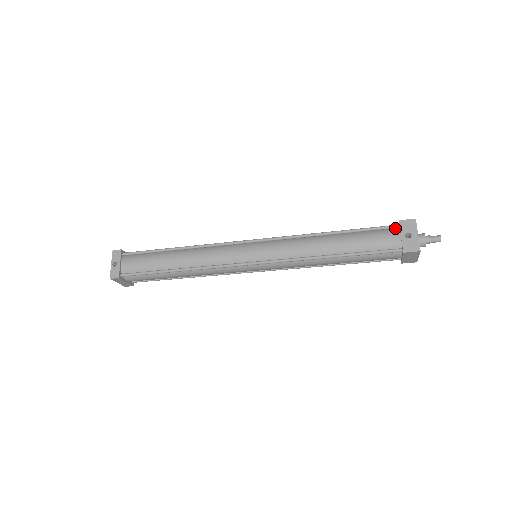
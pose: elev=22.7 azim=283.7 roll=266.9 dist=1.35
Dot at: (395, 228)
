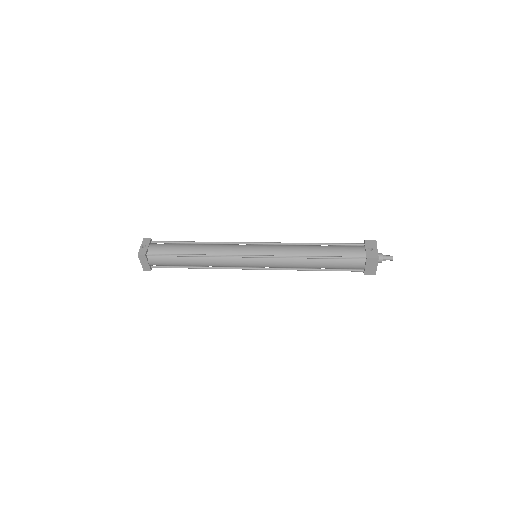
Dot at: (361, 246)
